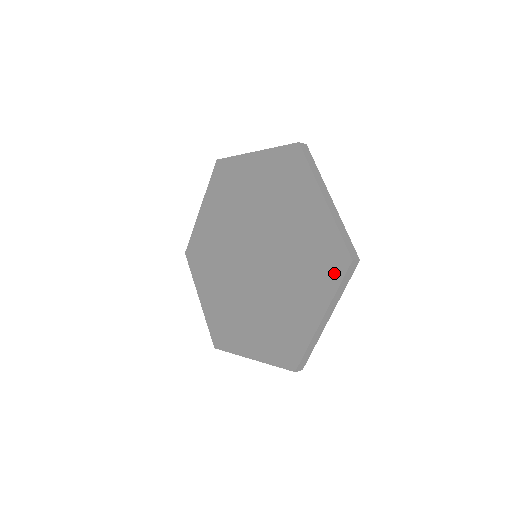
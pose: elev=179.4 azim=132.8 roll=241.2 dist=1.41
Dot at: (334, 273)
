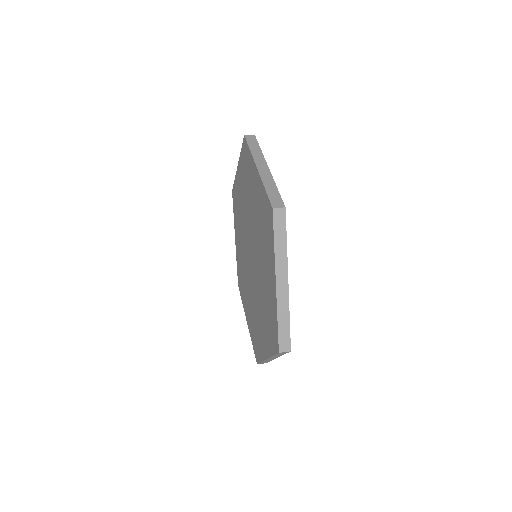
Dot at: (270, 230)
